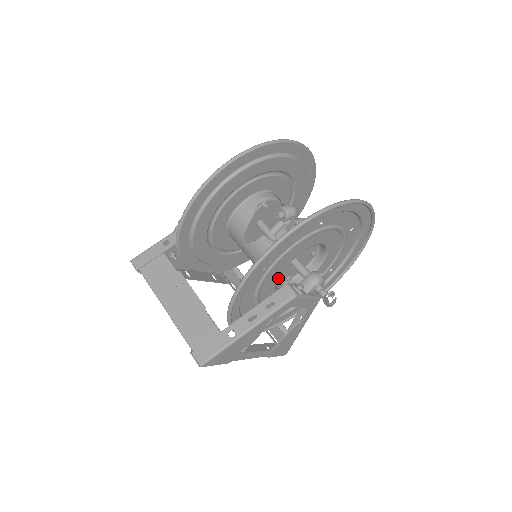
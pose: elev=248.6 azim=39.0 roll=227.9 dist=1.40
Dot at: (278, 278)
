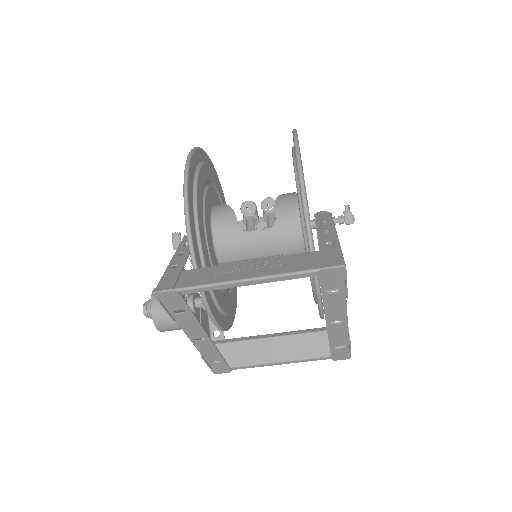
Dot at: occluded
